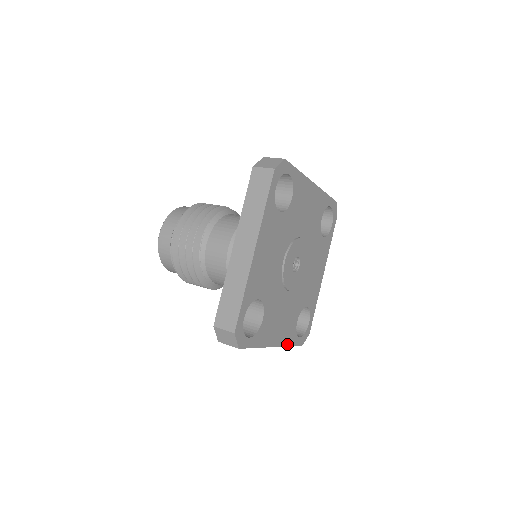
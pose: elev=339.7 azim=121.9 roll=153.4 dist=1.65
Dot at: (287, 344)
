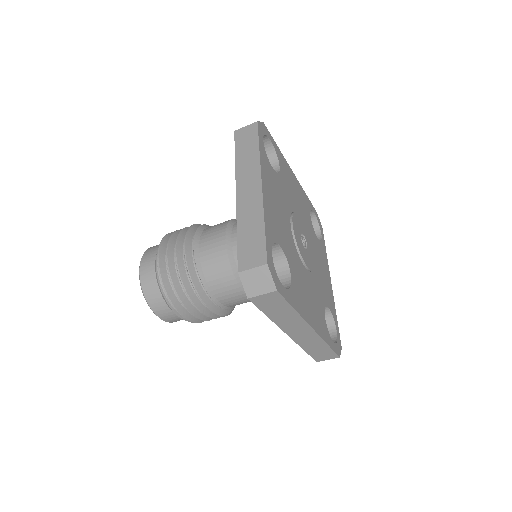
Dot at: (324, 339)
